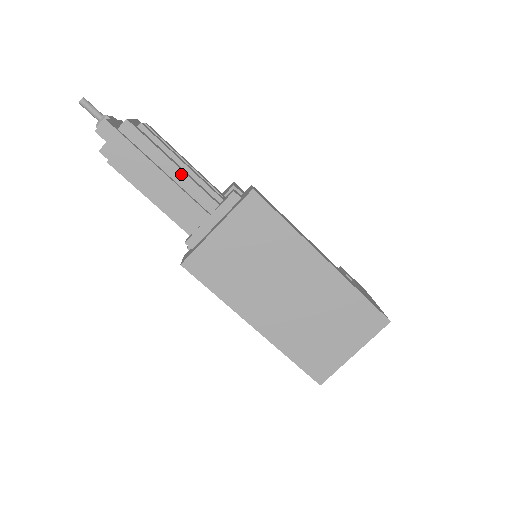
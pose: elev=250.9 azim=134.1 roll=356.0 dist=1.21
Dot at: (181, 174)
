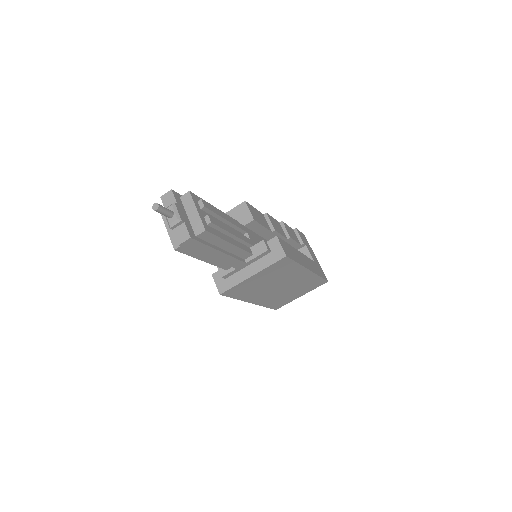
Dot at: (234, 247)
